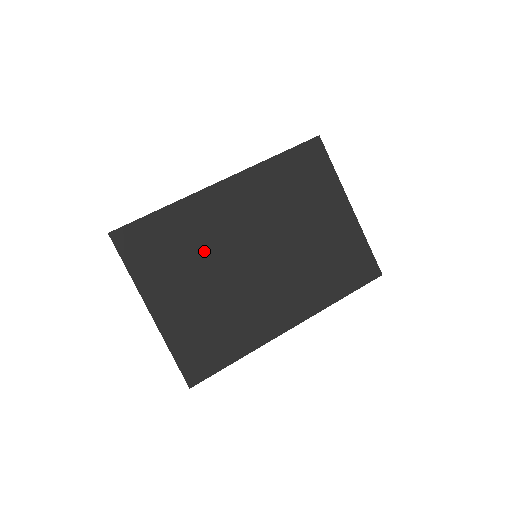
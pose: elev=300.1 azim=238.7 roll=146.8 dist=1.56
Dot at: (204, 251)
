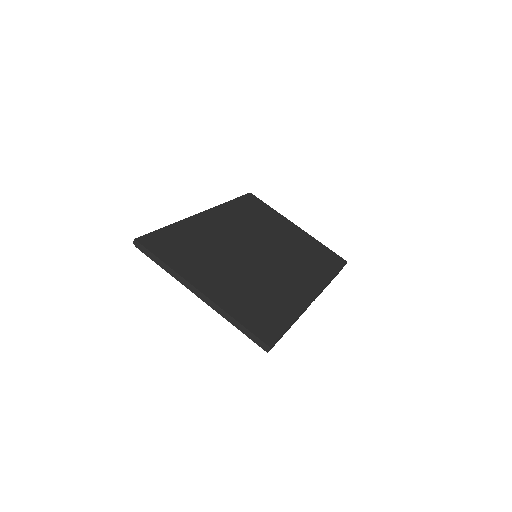
Dot at: (217, 250)
